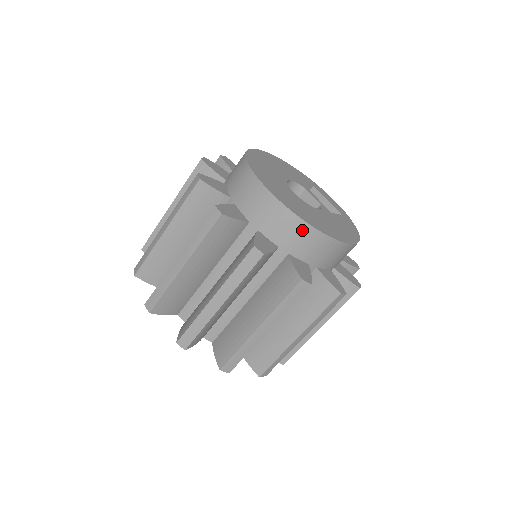
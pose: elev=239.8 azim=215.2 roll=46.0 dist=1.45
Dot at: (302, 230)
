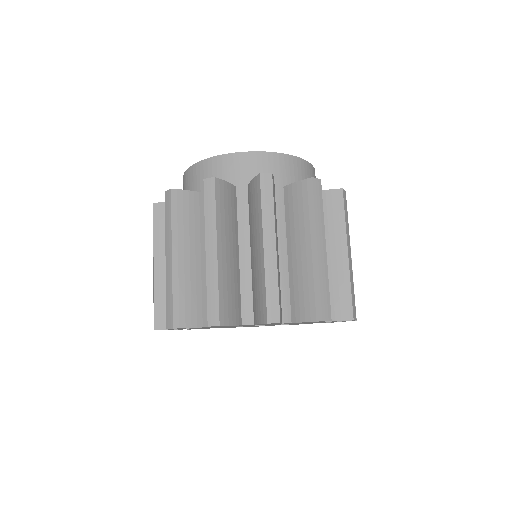
Dot at: (208, 166)
